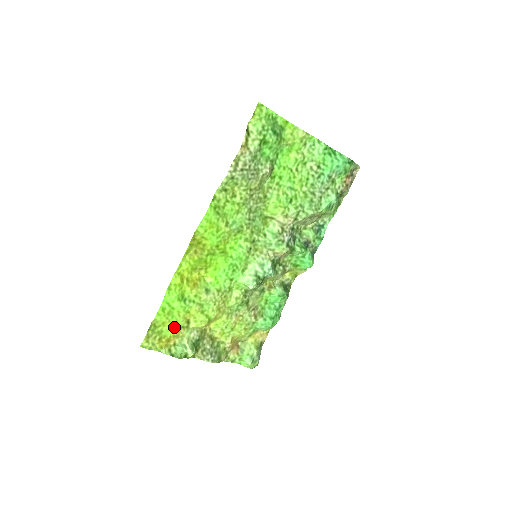
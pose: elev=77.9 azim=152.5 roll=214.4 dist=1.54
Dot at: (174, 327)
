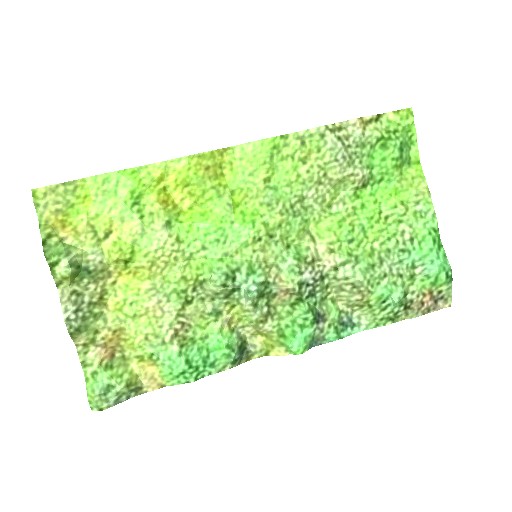
Dot at: (89, 217)
